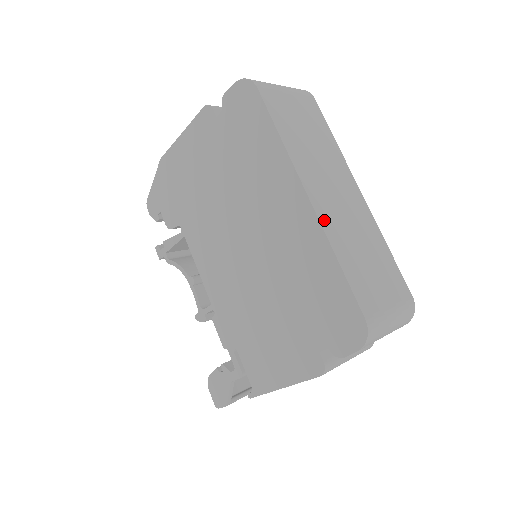
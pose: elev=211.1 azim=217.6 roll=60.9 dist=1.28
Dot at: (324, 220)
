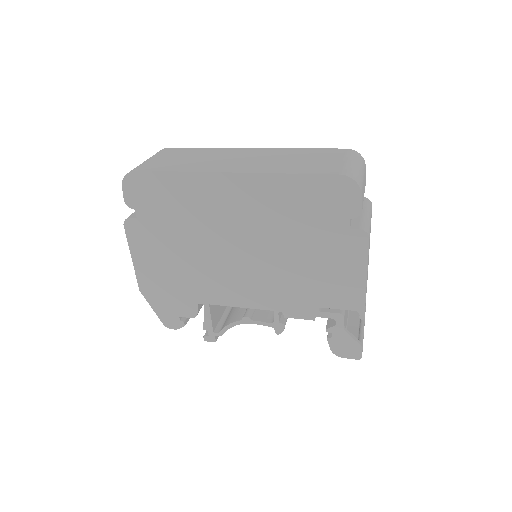
Dot at: (255, 171)
